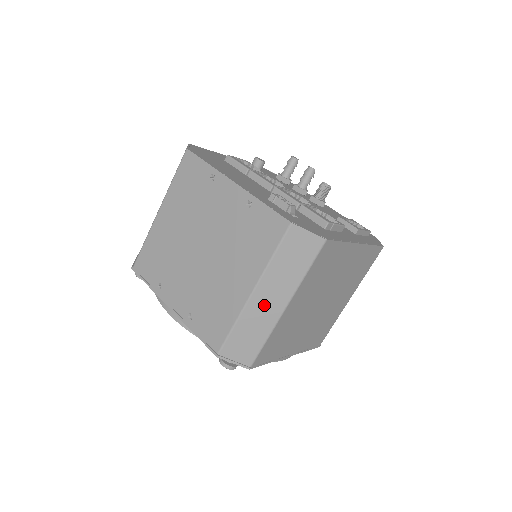
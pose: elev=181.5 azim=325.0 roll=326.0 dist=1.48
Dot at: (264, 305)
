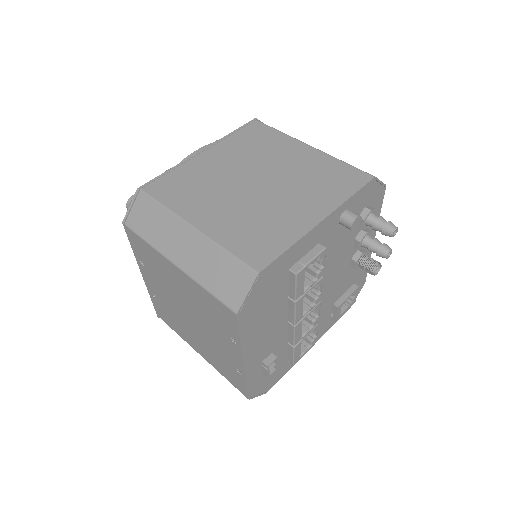
Dot at: occluded
